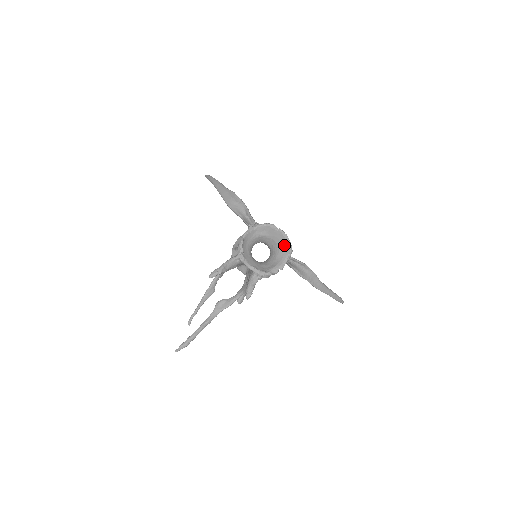
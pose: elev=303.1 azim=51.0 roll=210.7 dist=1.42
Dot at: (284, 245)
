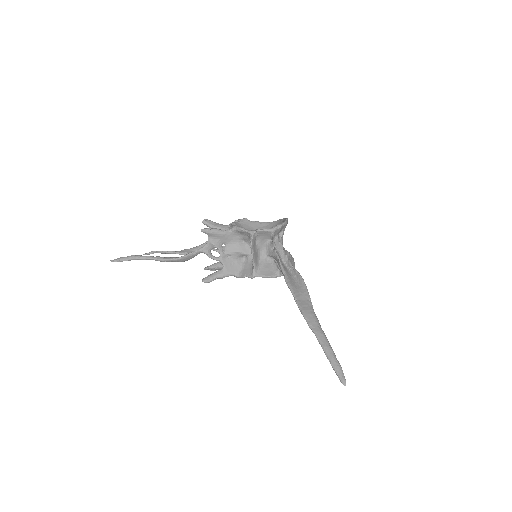
Dot at: occluded
